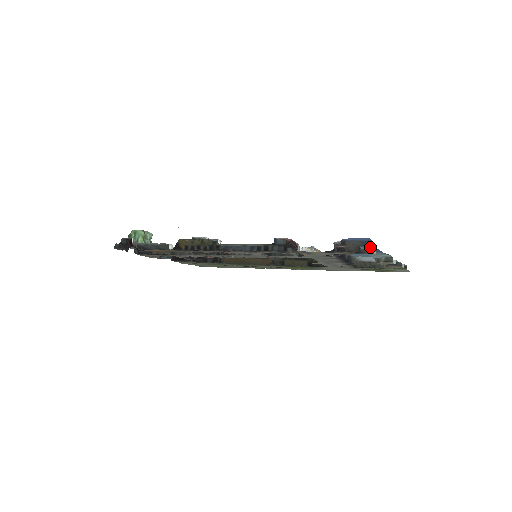
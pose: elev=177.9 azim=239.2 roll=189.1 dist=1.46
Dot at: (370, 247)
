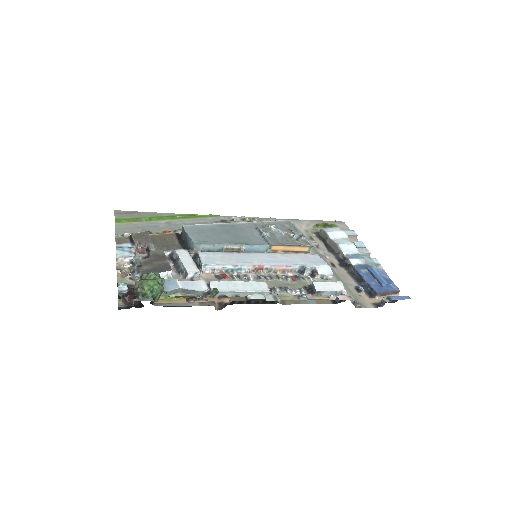
Dot at: occluded
